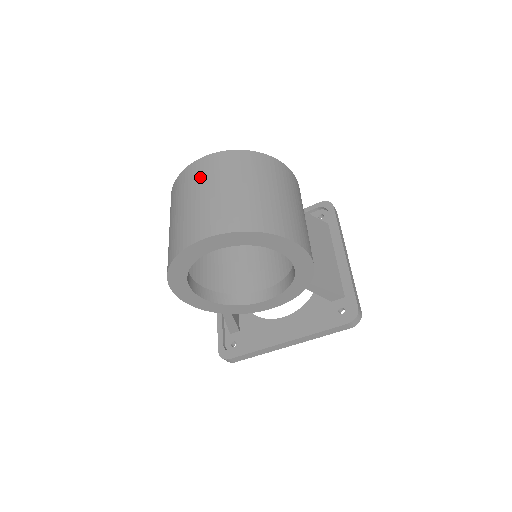
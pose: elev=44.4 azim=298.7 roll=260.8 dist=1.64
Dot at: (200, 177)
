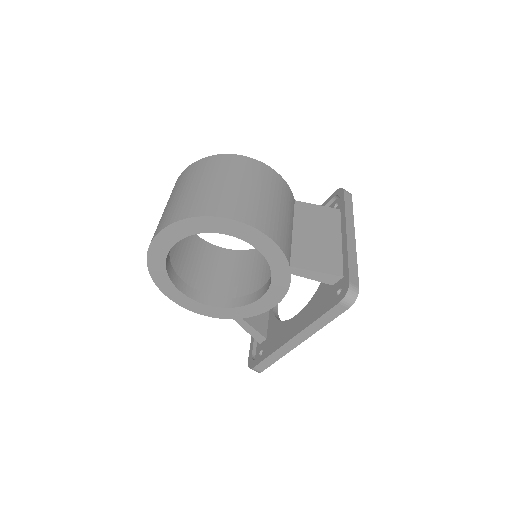
Dot at: (173, 191)
